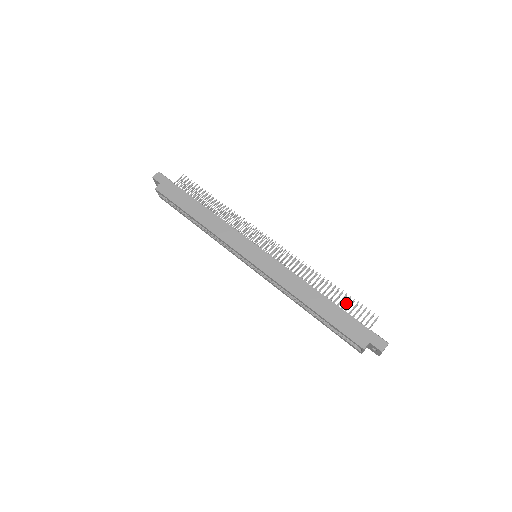
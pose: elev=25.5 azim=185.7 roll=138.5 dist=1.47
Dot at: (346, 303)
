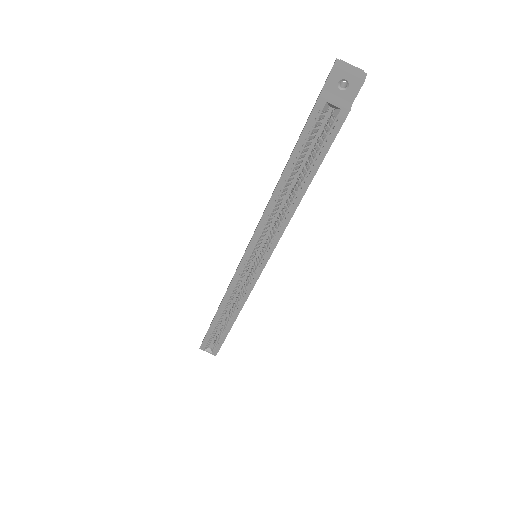
Dot at: occluded
